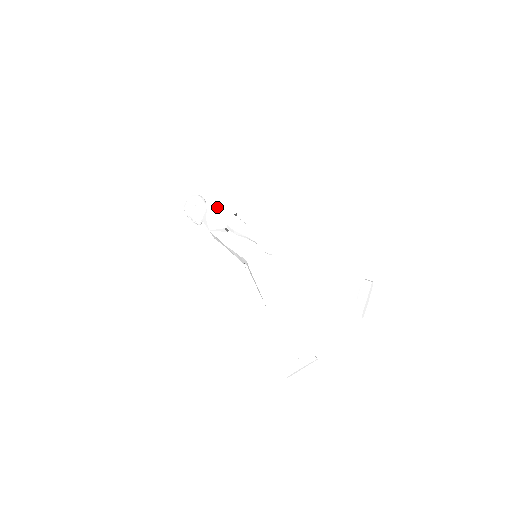
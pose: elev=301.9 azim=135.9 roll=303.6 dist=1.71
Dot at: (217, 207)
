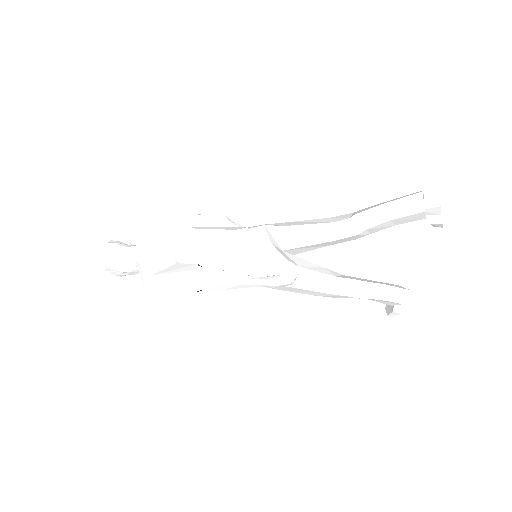
Dot at: (166, 284)
